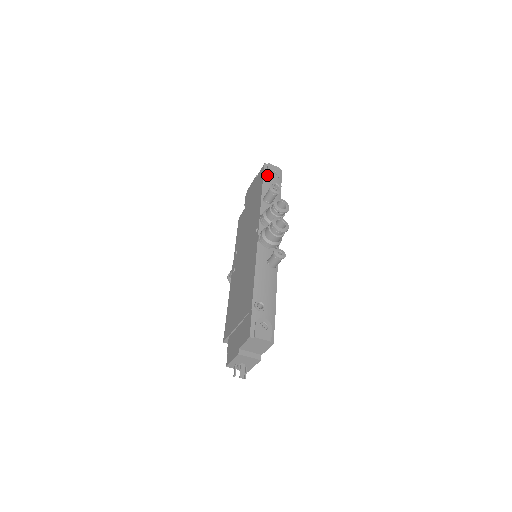
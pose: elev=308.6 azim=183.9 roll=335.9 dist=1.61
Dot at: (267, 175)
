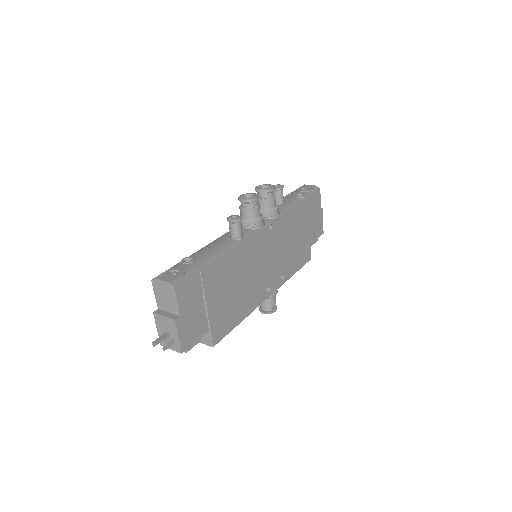
Dot at: (296, 191)
